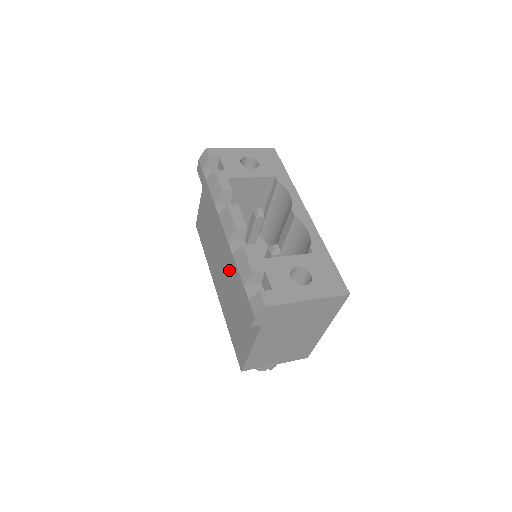
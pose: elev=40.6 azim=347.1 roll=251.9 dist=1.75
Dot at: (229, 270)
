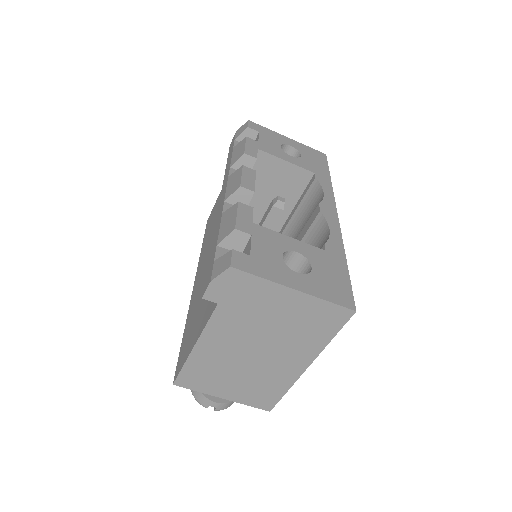
Dot at: occluded
